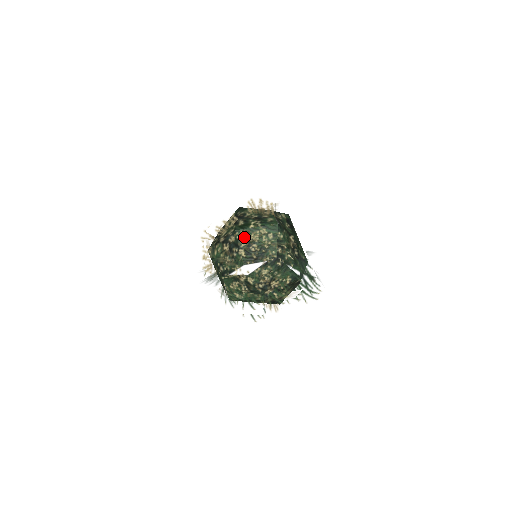
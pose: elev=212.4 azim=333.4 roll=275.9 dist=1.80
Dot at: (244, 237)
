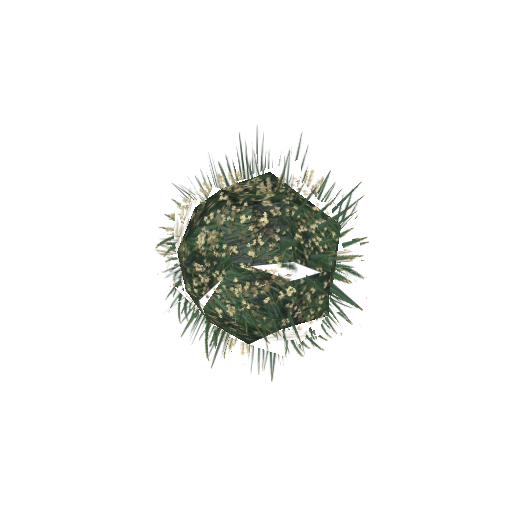
Dot at: occluded
